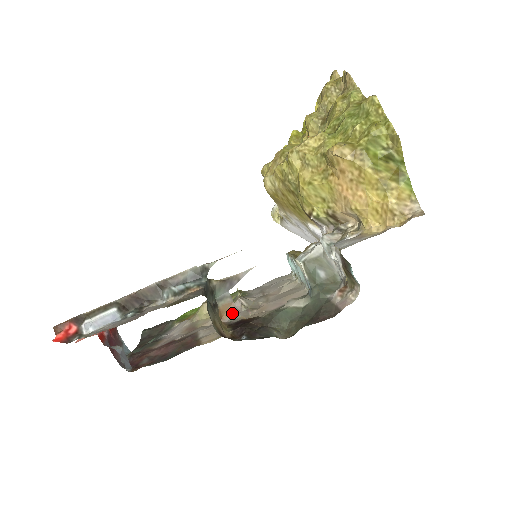
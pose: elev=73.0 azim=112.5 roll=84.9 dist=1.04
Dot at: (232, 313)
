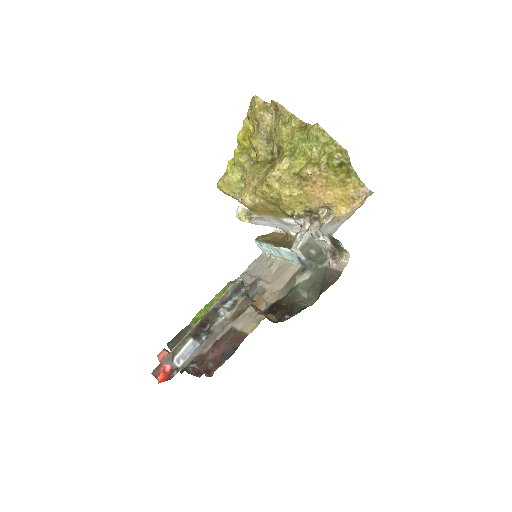
Dot at: (262, 303)
